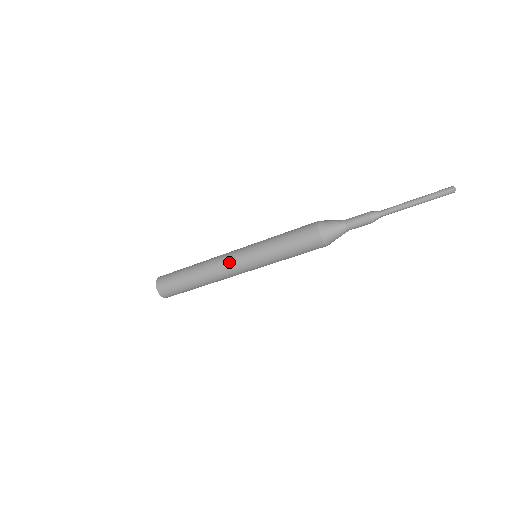
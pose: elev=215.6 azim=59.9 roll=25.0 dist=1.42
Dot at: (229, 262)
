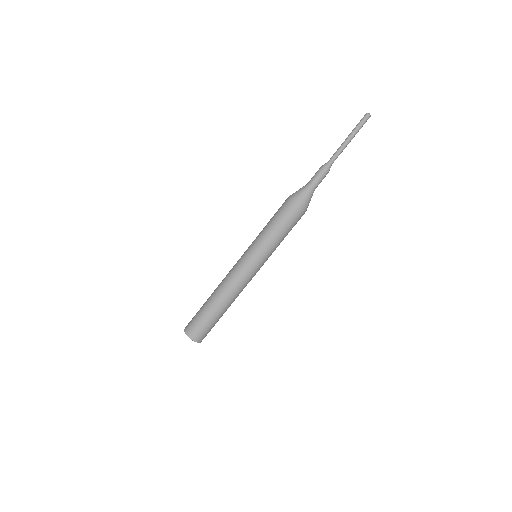
Dot at: (240, 274)
